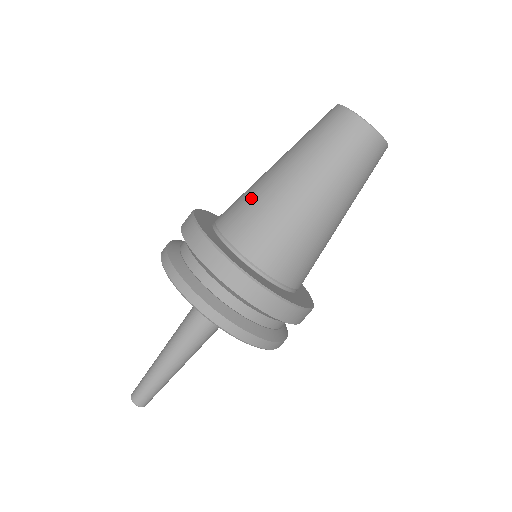
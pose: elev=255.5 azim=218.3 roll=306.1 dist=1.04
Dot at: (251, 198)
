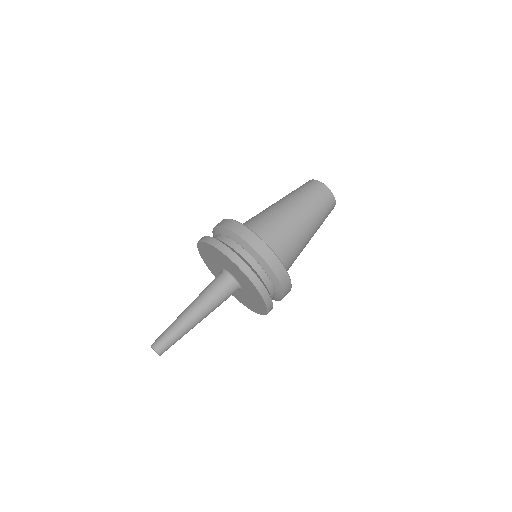
Dot at: (256, 215)
